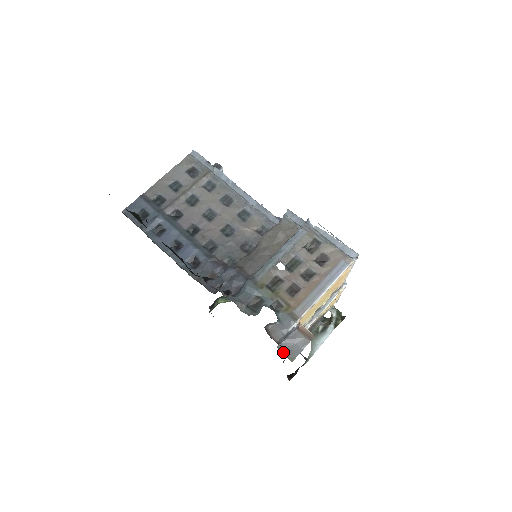
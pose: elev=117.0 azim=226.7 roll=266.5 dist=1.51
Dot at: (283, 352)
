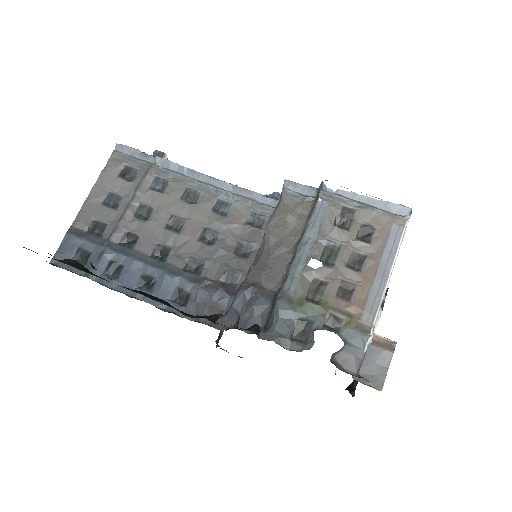
Dot at: (363, 382)
